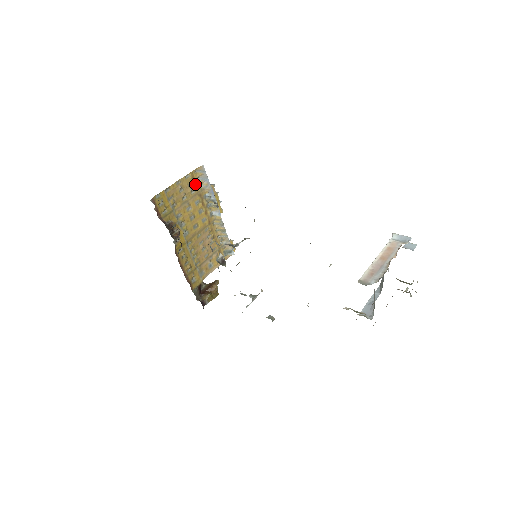
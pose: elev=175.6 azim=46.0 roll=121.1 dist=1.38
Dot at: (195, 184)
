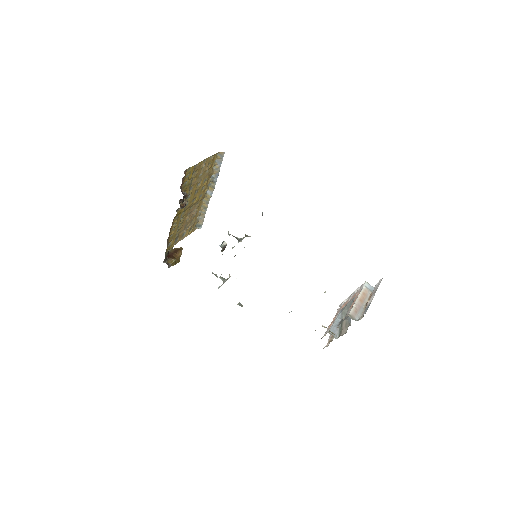
Dot at: (212, 165)
